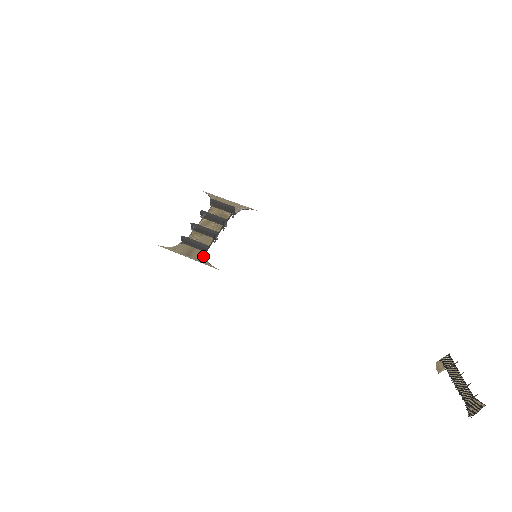
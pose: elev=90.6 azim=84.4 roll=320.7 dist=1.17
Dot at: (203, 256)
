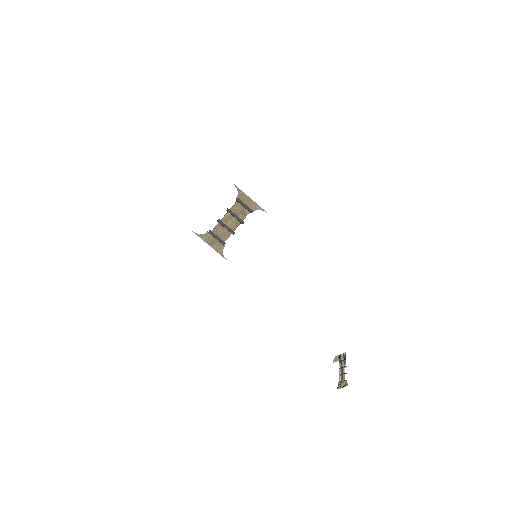
Dot at: (221, 248)
